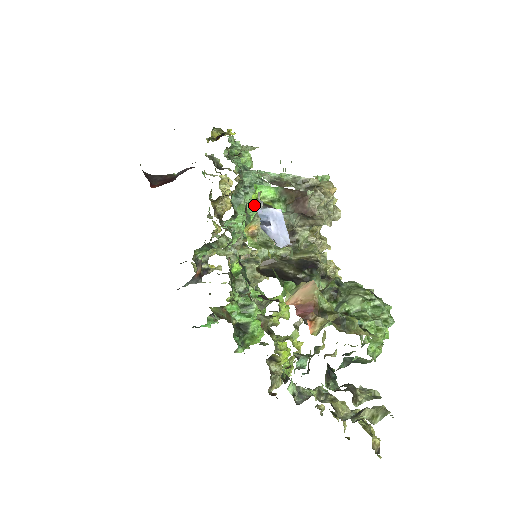
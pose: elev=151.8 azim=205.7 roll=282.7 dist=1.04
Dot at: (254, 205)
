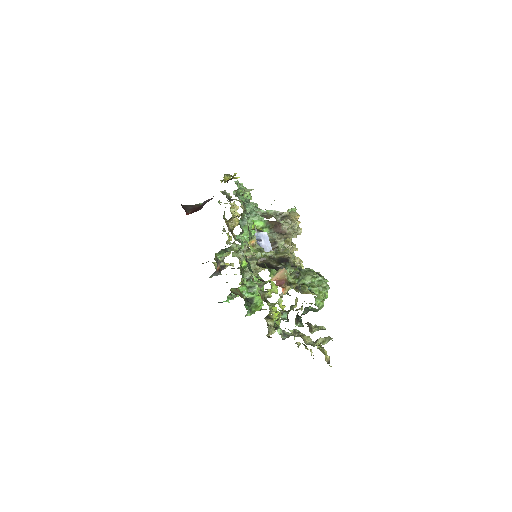
Dot at: occluded
